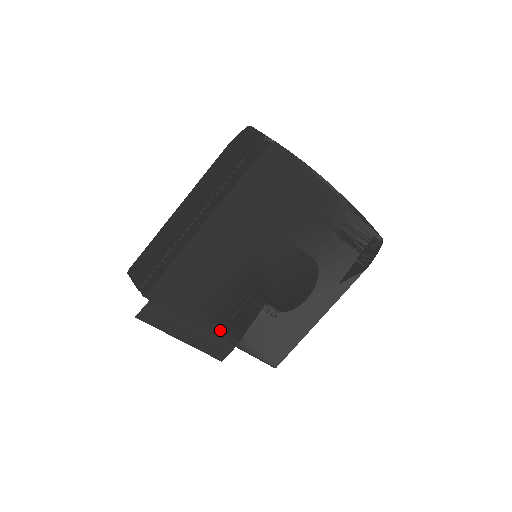
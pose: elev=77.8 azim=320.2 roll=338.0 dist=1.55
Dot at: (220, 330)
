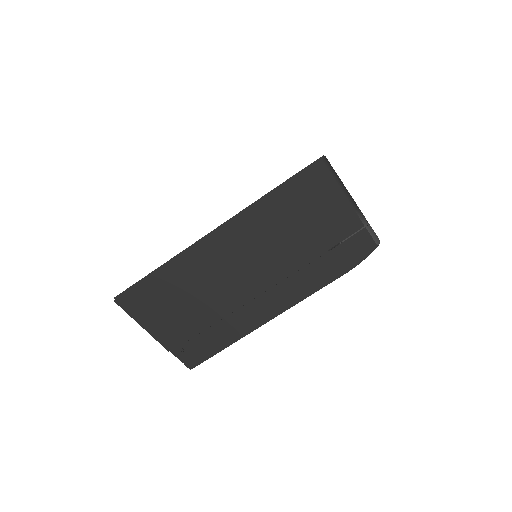
Dot at: occluded
